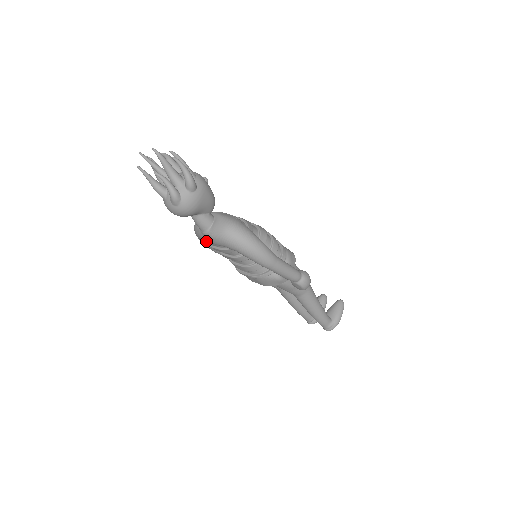
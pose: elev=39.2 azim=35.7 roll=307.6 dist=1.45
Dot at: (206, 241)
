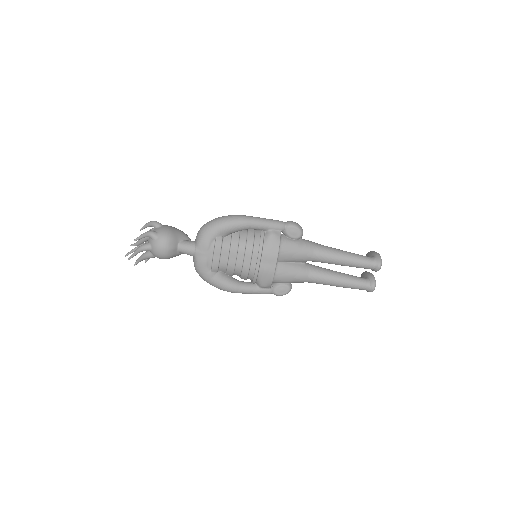
Dot at: (205, 260)
